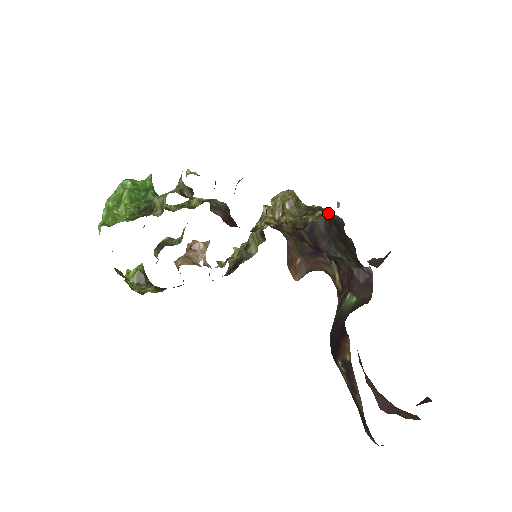
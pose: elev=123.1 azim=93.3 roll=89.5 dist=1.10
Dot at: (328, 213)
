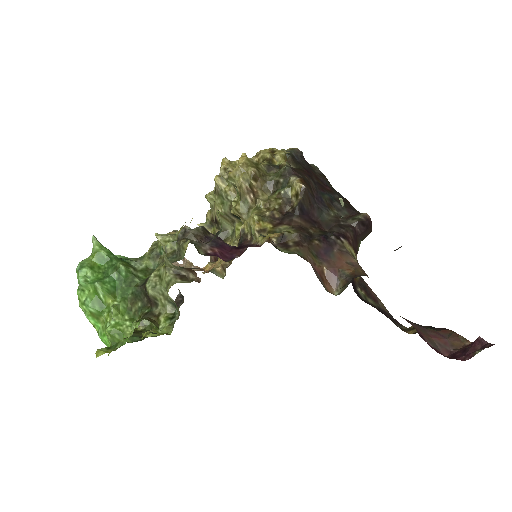
Dot at: (290, 160)
